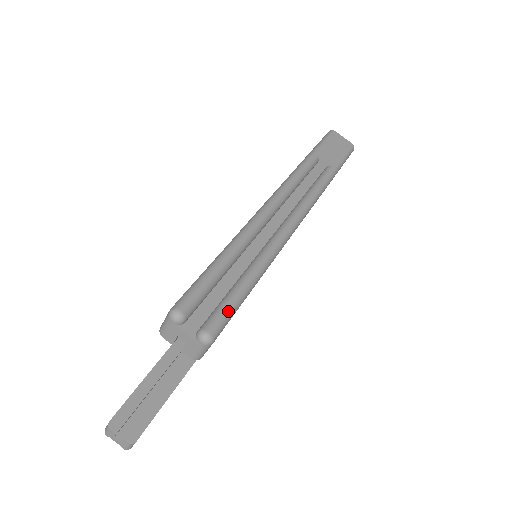
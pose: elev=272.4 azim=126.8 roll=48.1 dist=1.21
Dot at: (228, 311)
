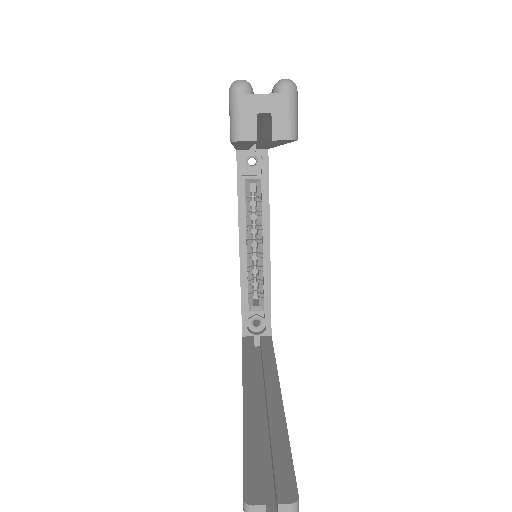
Dot at: occluded
